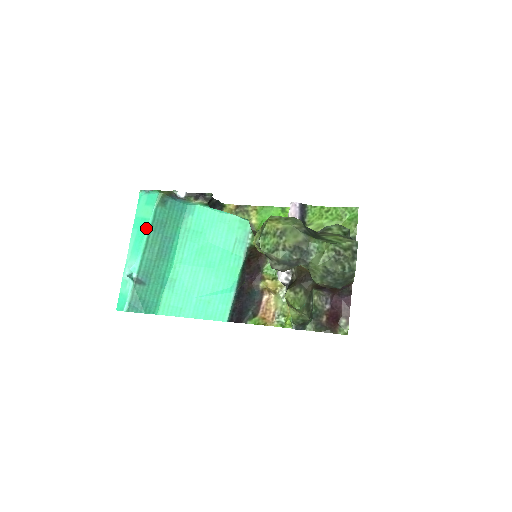
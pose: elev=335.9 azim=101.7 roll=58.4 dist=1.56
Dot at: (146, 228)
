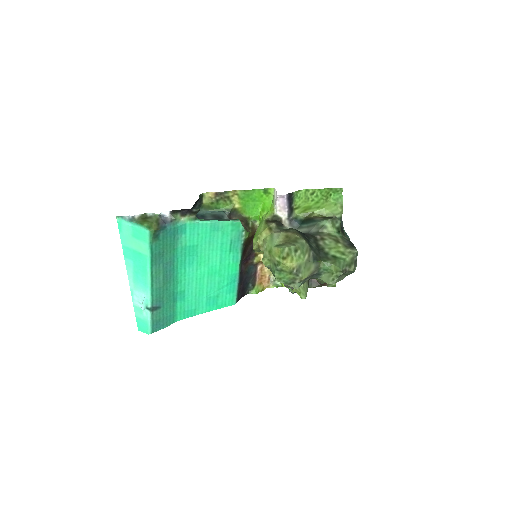
Dot at: (146, 264)
